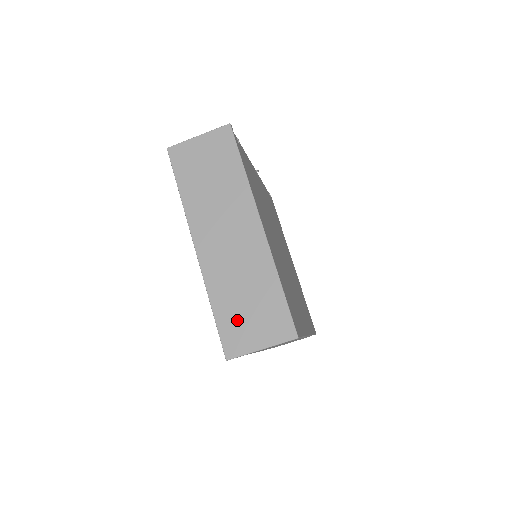
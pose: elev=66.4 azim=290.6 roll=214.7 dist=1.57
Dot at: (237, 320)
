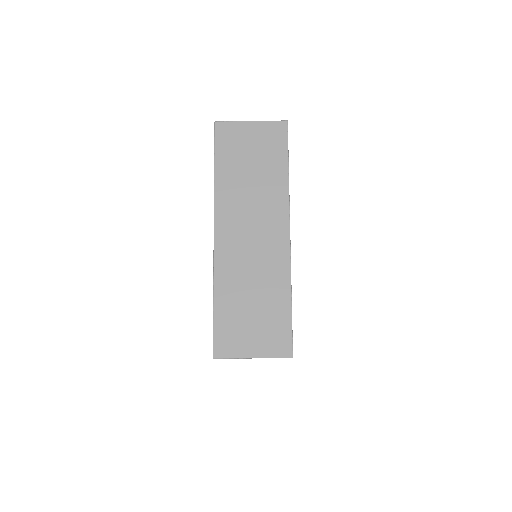
Dot at: (236, 321)
